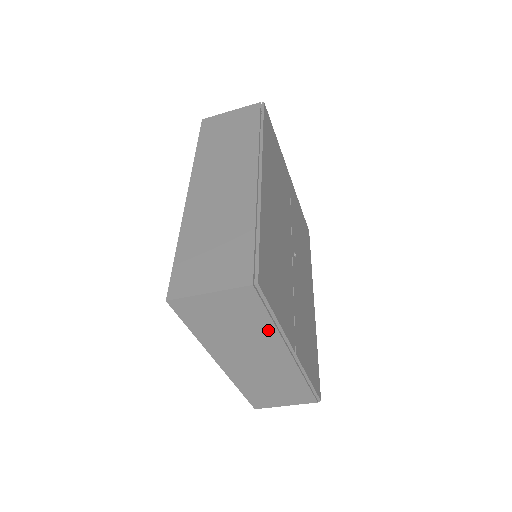
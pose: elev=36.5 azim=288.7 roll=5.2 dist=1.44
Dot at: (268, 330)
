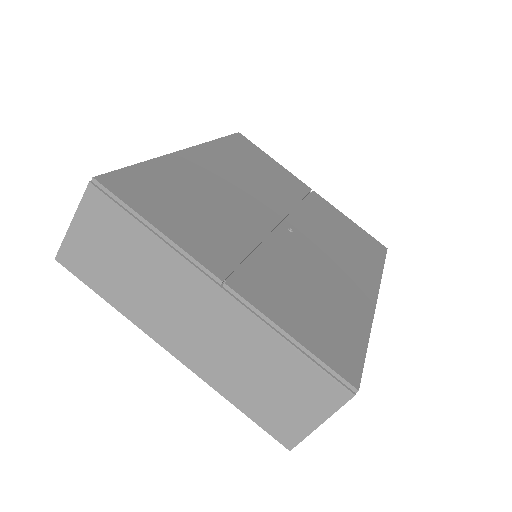
Dot at: (159, 251)
